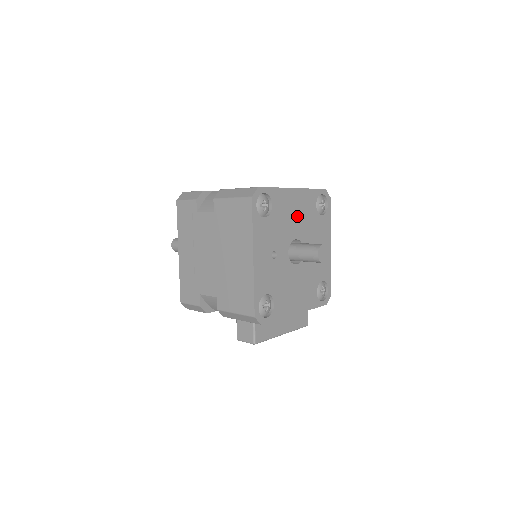
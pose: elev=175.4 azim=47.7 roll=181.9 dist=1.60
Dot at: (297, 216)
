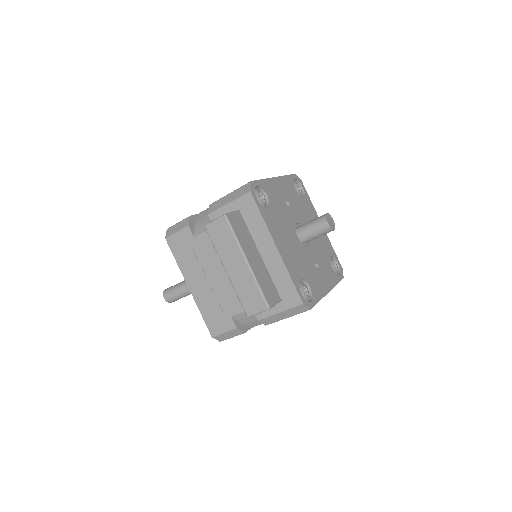
Dot at: occluded
